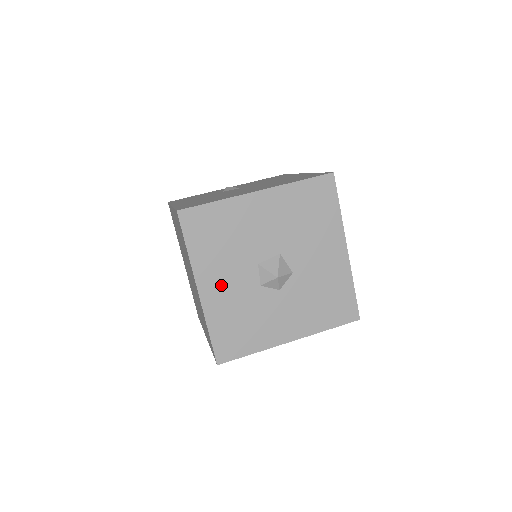
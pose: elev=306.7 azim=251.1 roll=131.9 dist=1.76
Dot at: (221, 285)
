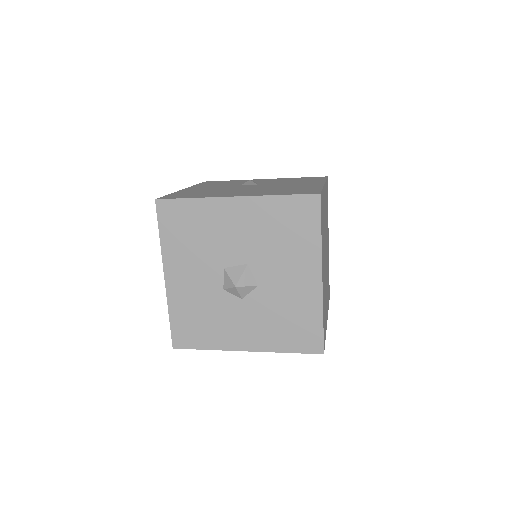
Dot at: (186, 278)
